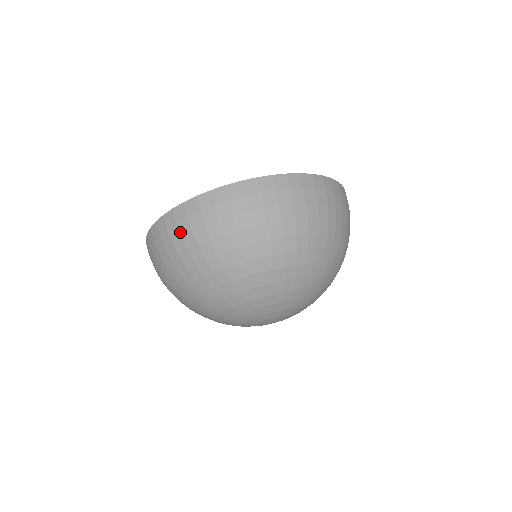
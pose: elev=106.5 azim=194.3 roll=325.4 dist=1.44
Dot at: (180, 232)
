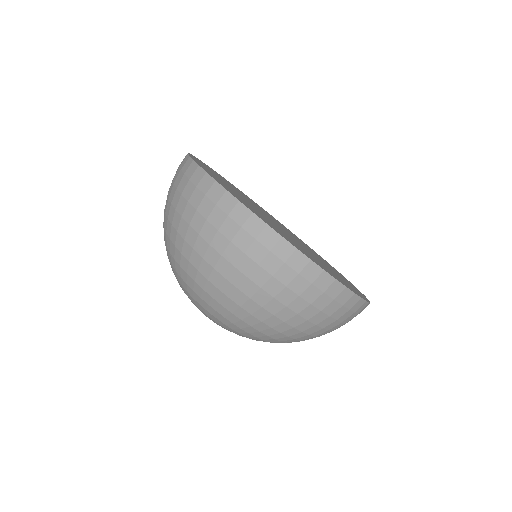
Dot at: (304, 293)
